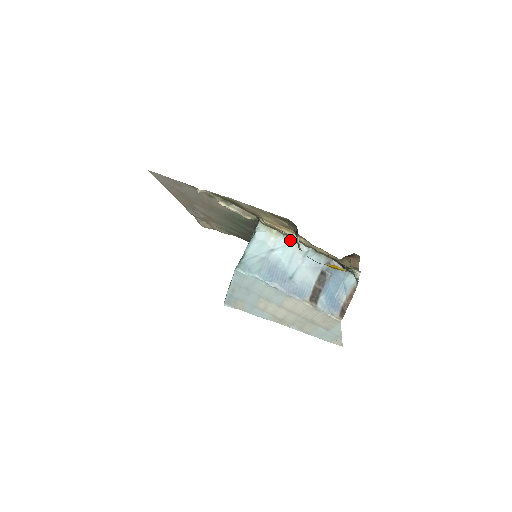
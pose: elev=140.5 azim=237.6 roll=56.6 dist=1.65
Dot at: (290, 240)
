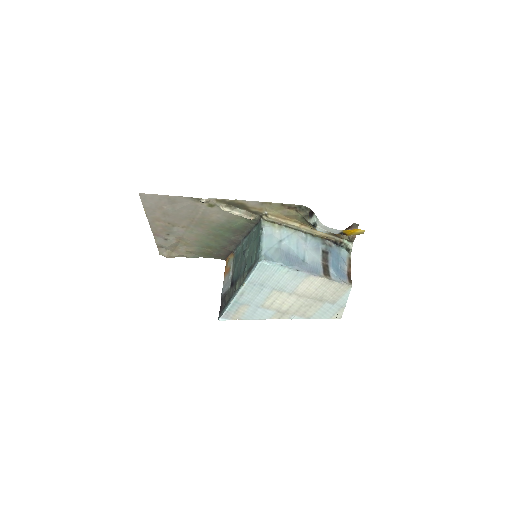
Dot at: (291, 230)
